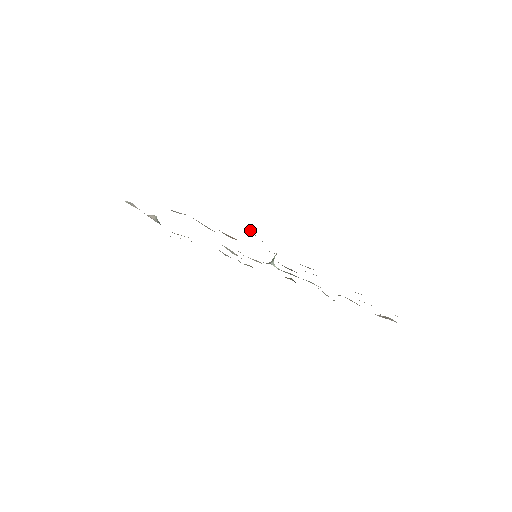
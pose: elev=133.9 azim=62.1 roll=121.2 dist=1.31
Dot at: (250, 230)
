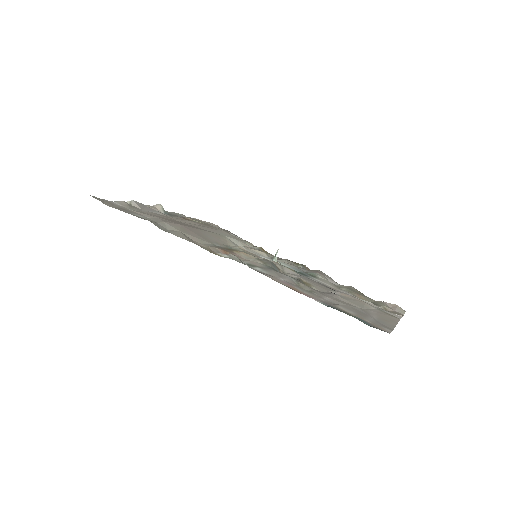
Dot at: (234, 256)
